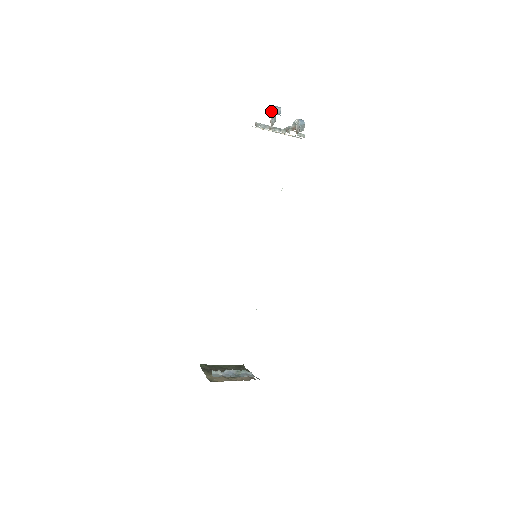
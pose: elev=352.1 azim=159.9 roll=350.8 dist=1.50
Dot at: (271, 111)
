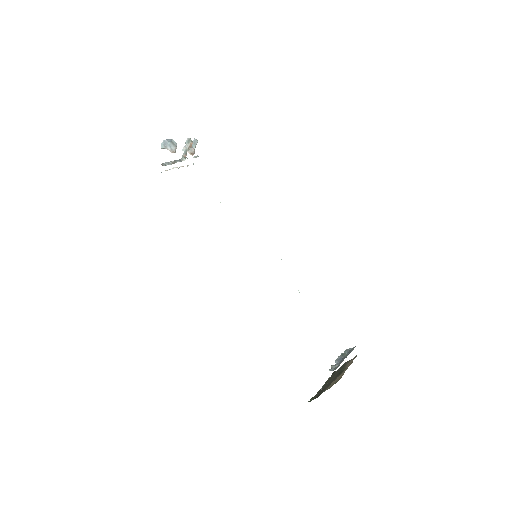
Dot at: (164, 147)
